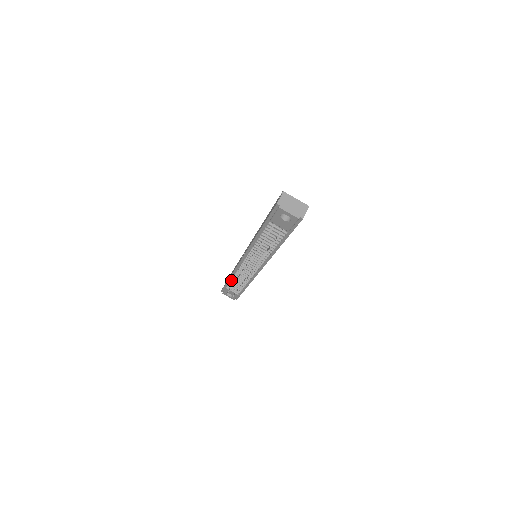
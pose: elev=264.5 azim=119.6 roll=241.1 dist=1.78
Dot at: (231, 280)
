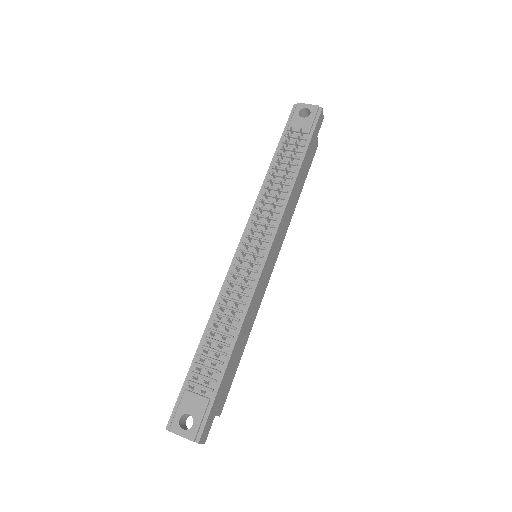
Dot at: (203, 345)
